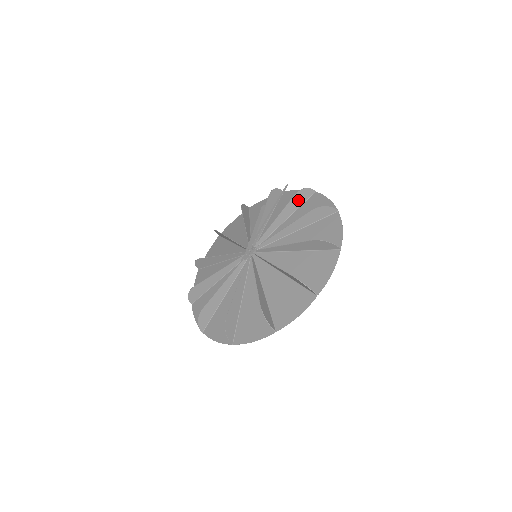
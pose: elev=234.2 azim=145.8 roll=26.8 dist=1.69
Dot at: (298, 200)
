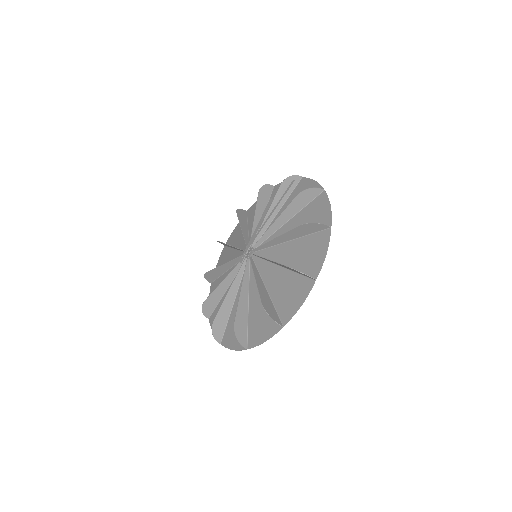
Dot at: (301, 201)
